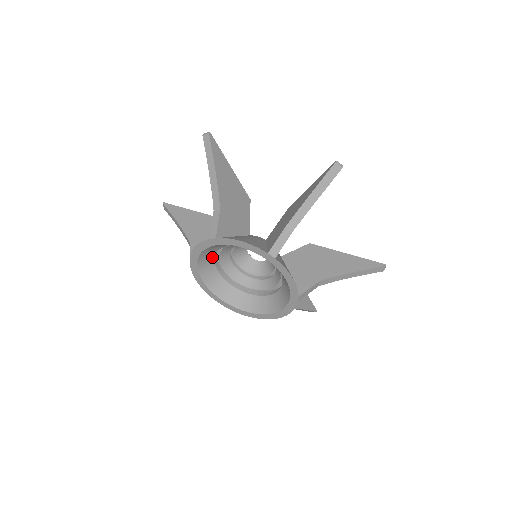
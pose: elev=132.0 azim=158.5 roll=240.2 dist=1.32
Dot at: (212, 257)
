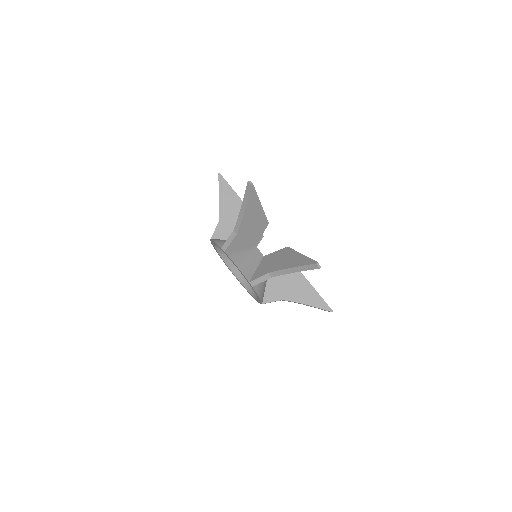
Dot at: occluded
